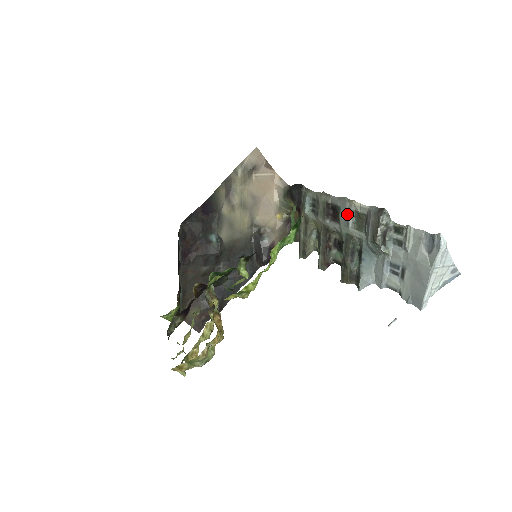
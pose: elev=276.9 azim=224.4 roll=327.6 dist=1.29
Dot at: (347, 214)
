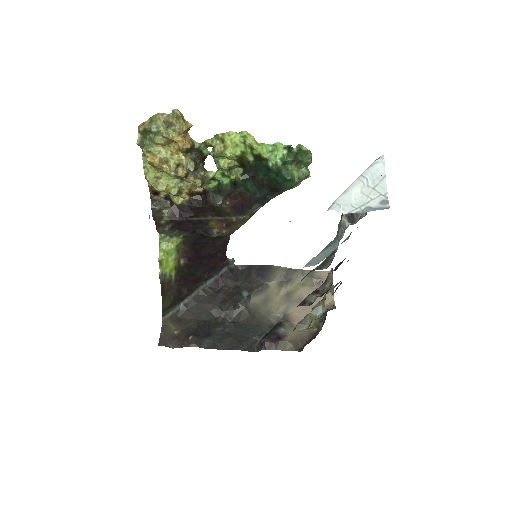
Dot at: occluded
